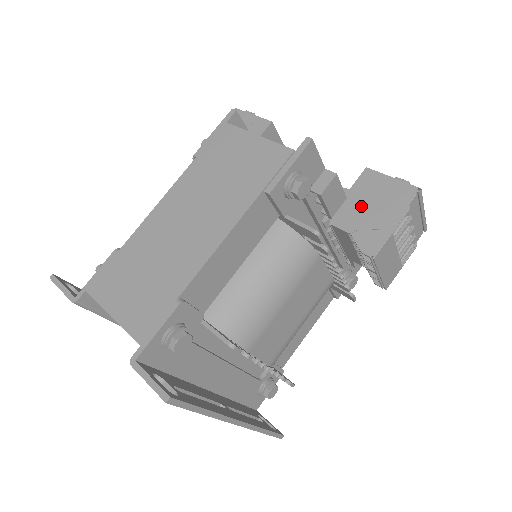
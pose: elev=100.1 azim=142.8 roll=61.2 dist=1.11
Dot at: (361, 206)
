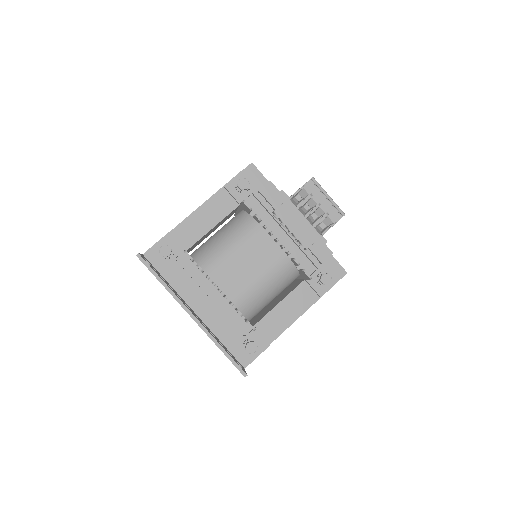
Dot at: occluded
